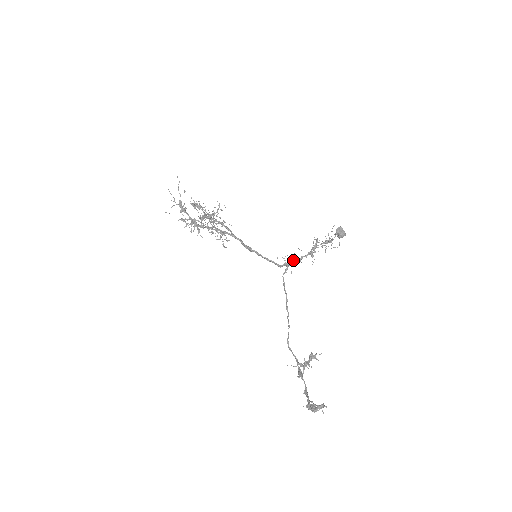
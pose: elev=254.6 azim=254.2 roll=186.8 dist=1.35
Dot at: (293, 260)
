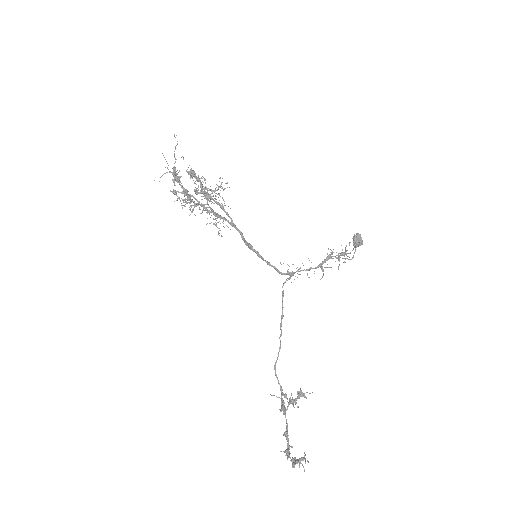
Dot at: (299, 271)
